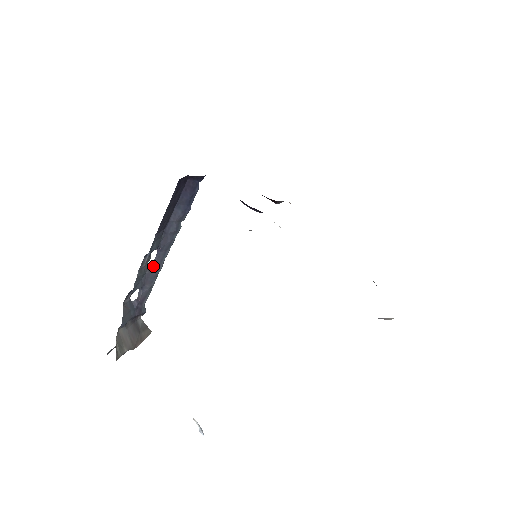
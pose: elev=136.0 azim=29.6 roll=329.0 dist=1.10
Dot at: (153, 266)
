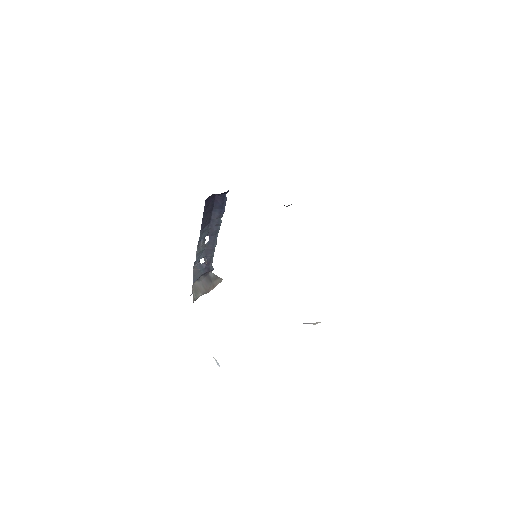
Dot at: (209, 244)
